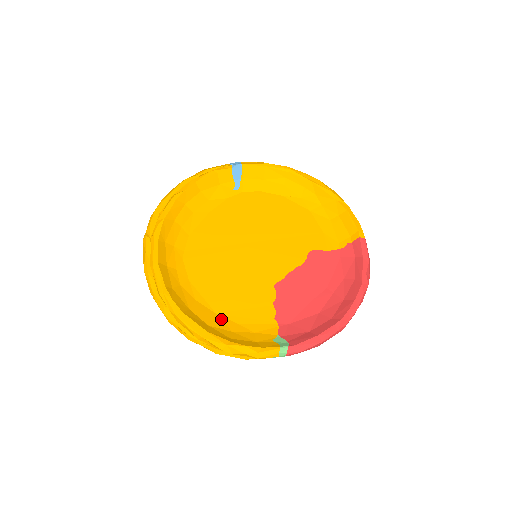
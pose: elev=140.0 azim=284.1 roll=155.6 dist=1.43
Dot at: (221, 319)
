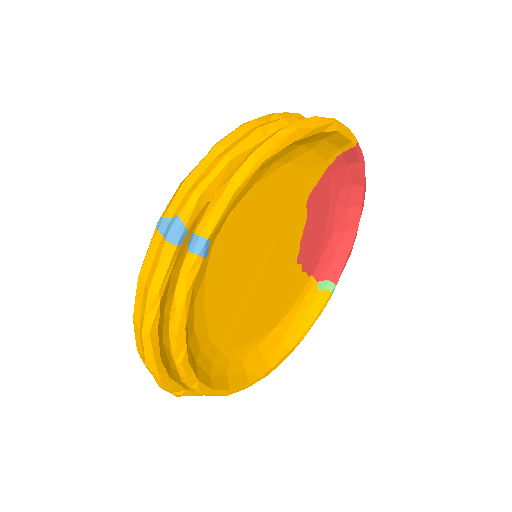
Dot at: (280, 326)
